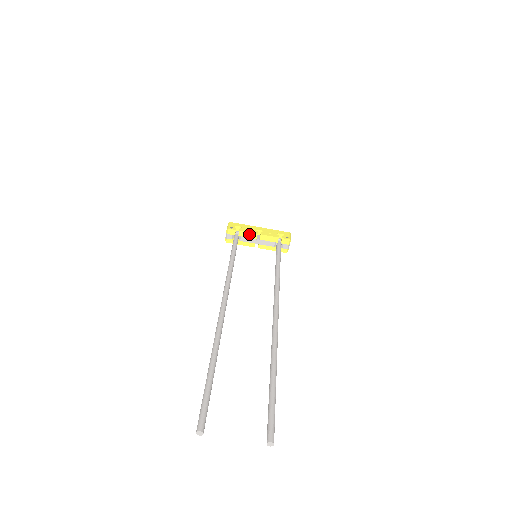
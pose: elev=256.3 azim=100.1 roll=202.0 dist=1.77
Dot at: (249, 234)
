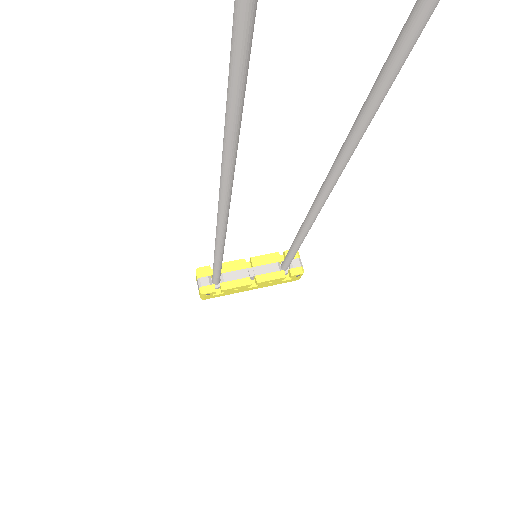
Dot at: (233, 264)
